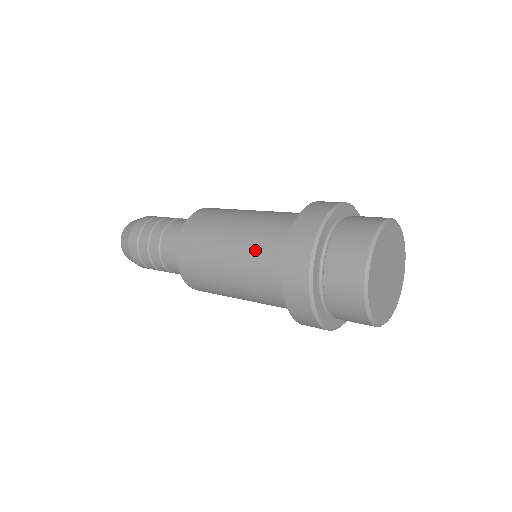
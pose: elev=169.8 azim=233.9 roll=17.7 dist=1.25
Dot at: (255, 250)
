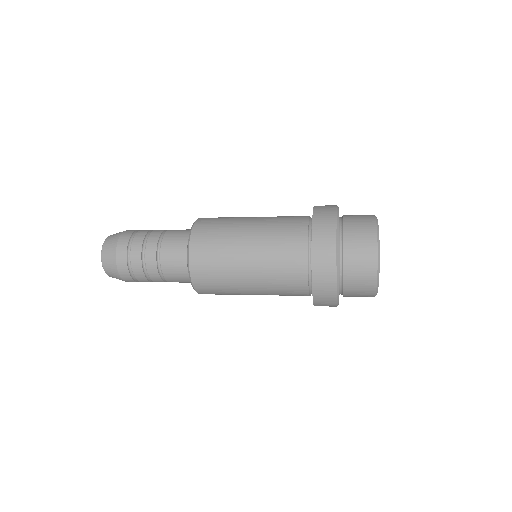
Dot at: (277, 250)
